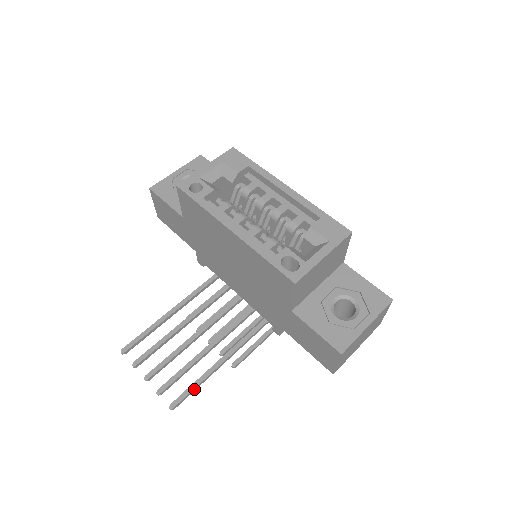
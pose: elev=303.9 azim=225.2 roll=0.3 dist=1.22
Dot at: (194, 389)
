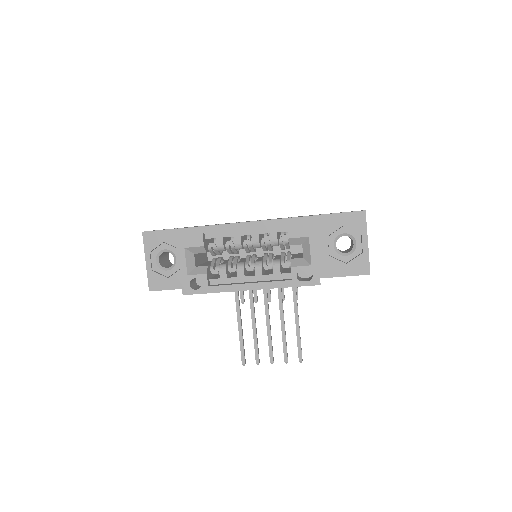
Dot at: (300, 342)
